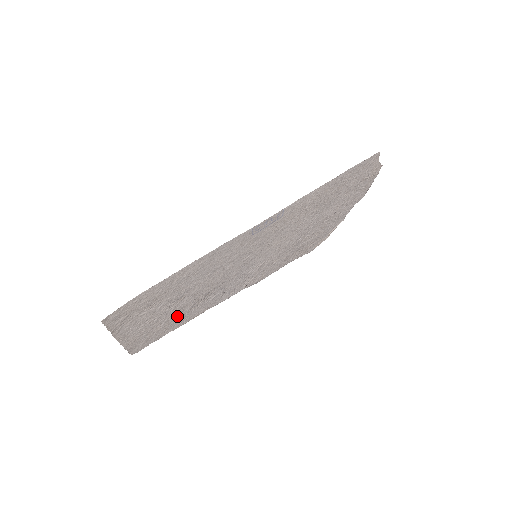
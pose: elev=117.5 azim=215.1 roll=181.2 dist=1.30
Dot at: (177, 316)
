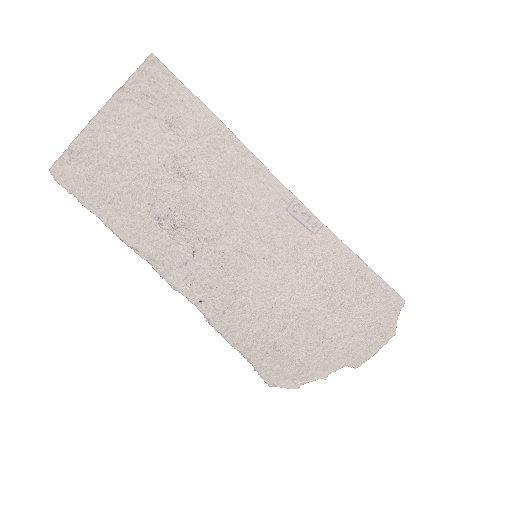
Dot at: (139, 202)
